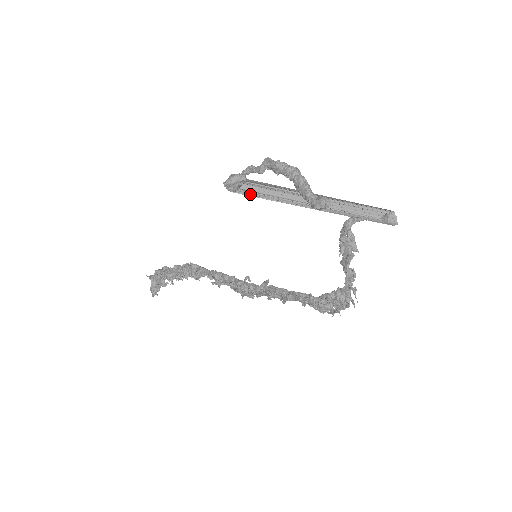
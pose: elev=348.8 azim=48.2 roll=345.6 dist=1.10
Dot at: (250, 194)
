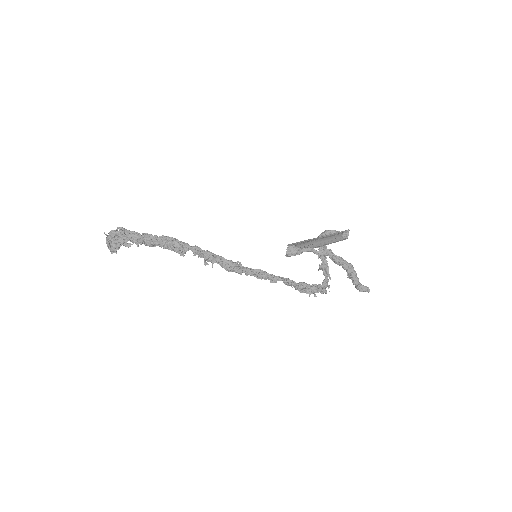
Dot at: occluded
